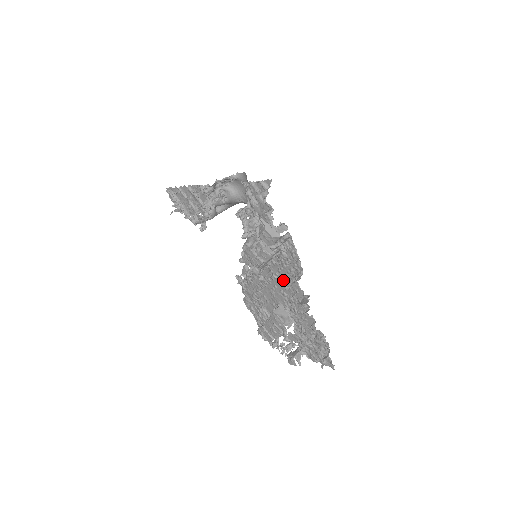
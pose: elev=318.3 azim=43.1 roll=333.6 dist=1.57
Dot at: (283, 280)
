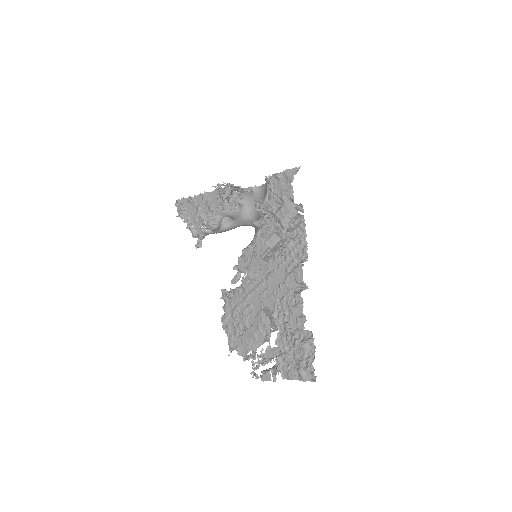
Dot at: (280, 277)
